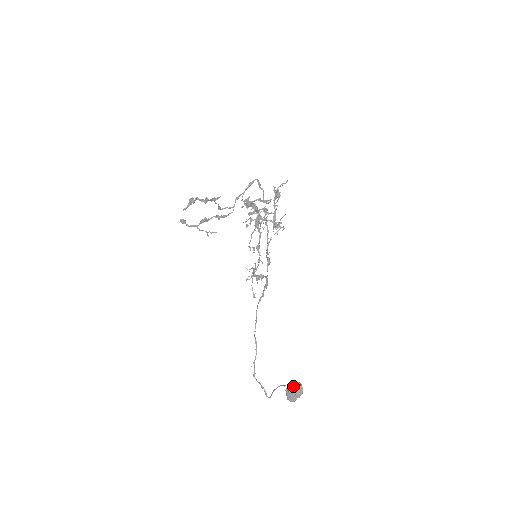
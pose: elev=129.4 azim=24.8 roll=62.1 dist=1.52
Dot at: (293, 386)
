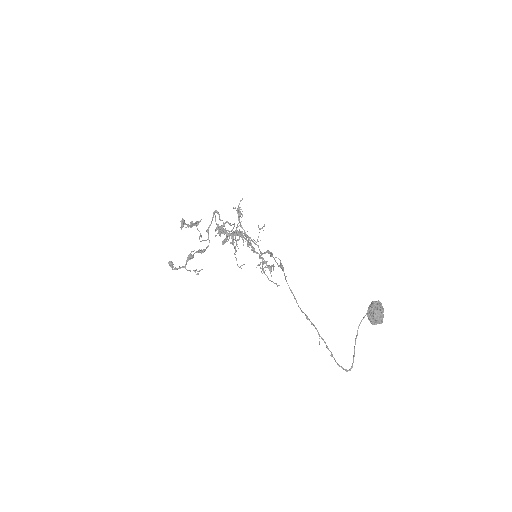
Dot at: (372, 306)
